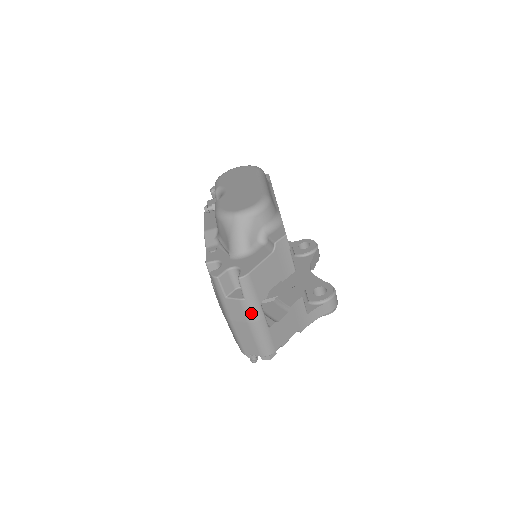
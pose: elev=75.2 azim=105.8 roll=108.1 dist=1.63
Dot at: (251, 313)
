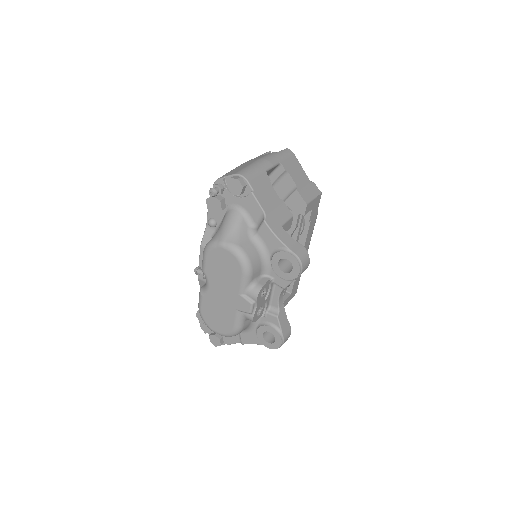
Dot at: (270, 157)
